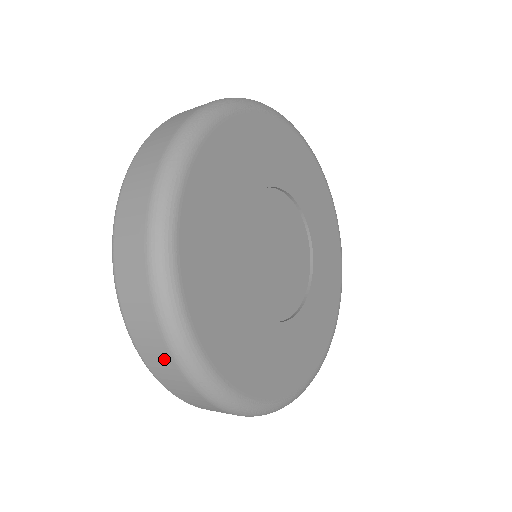
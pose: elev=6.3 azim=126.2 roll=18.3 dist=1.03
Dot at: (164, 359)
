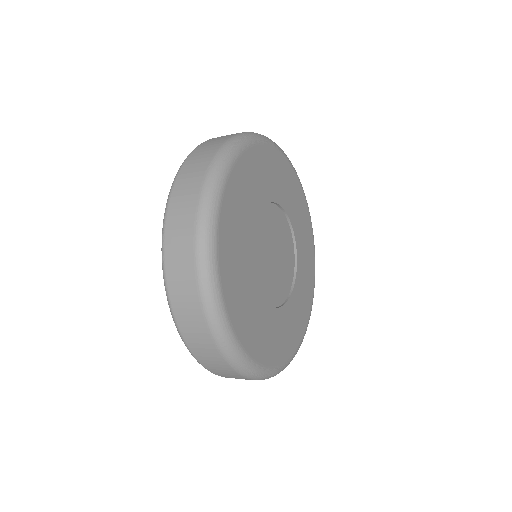
Dot at: (194, 313)
